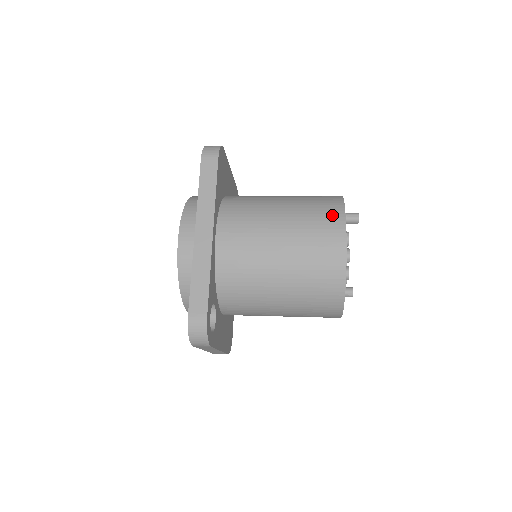
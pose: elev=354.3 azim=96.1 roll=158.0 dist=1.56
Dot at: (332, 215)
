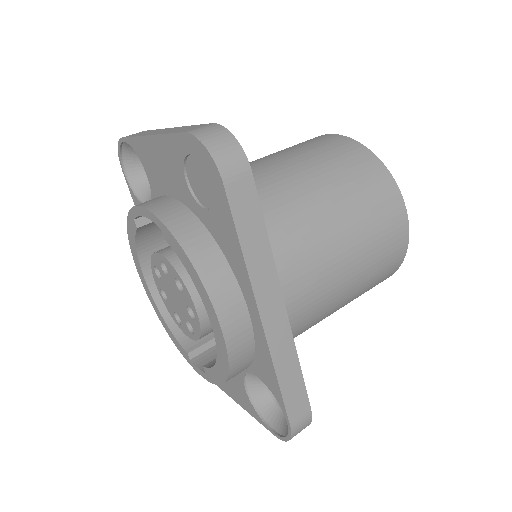
Dot at: (388, 195)
